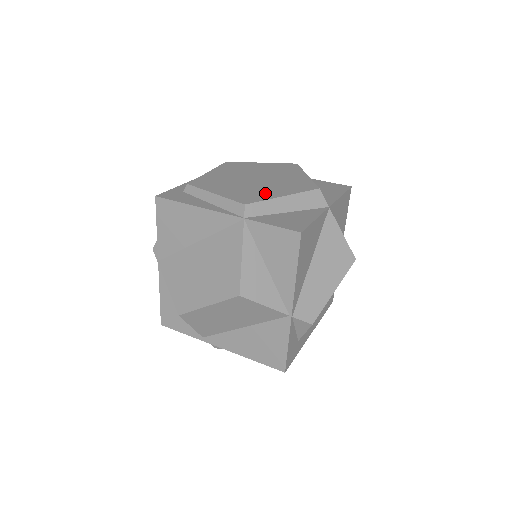
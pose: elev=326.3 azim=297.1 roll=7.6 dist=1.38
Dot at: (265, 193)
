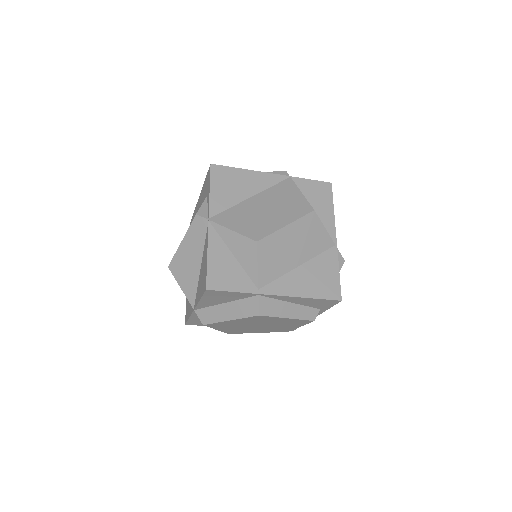
Dot at: occluded
